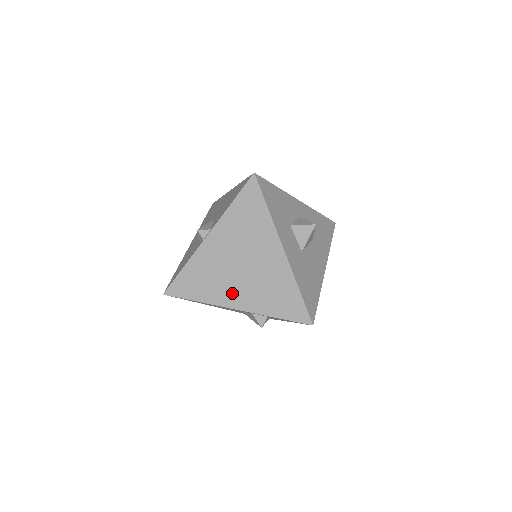
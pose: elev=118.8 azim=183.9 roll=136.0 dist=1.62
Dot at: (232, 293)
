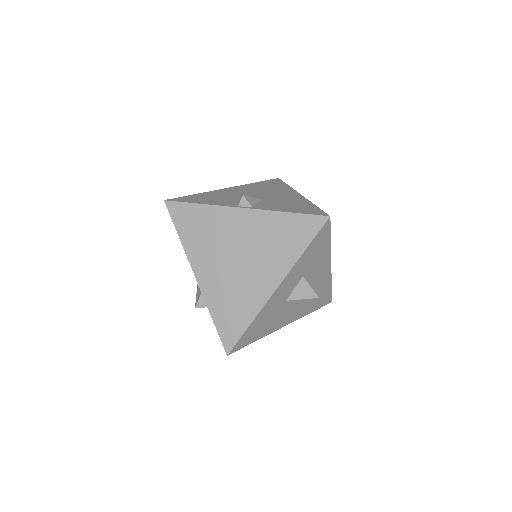
Dot at: (207, 264)
